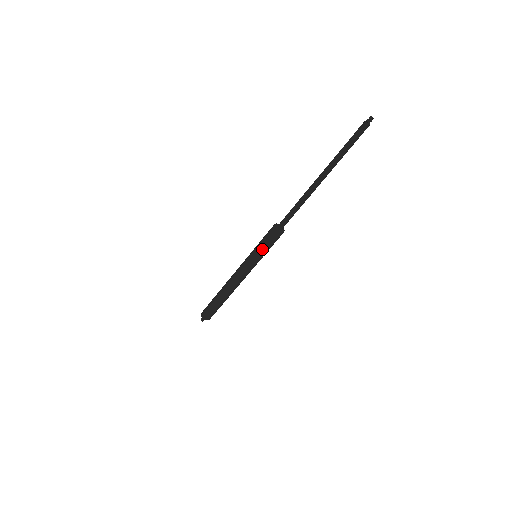
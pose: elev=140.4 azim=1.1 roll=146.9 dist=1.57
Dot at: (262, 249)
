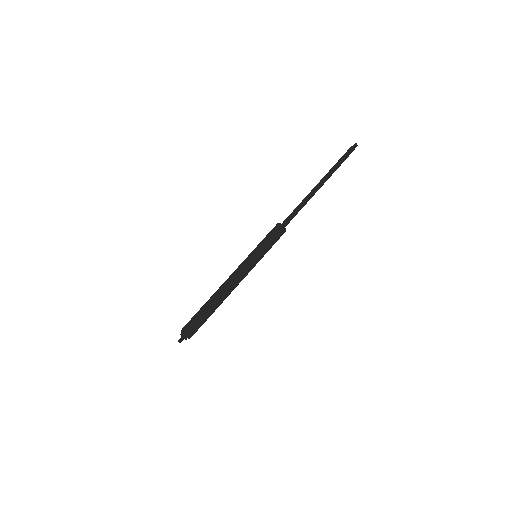
Dot at: (269, 248)
